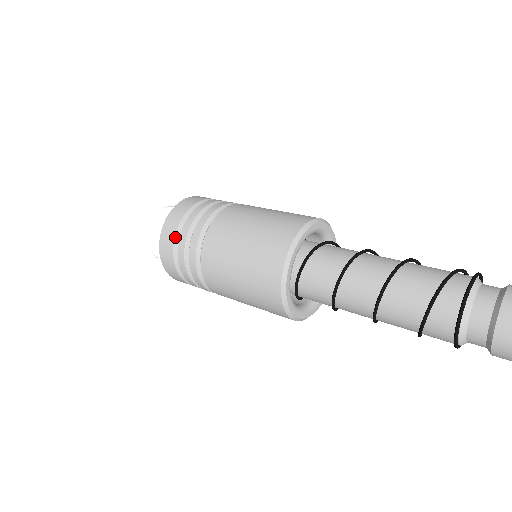
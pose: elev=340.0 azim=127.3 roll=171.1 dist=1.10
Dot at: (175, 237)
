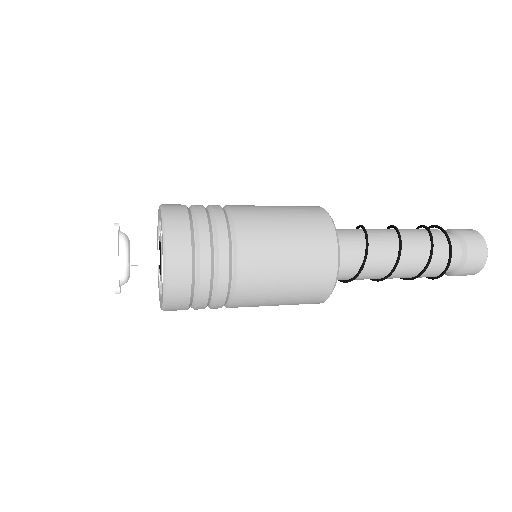
Dot at: (190, 229)
